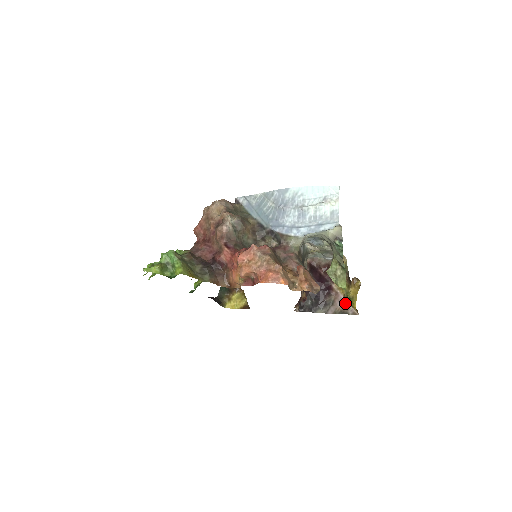
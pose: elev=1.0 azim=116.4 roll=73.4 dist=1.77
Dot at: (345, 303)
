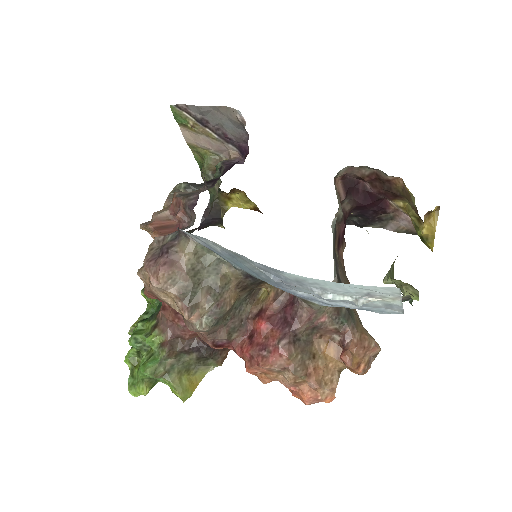
Dot at: occluded
